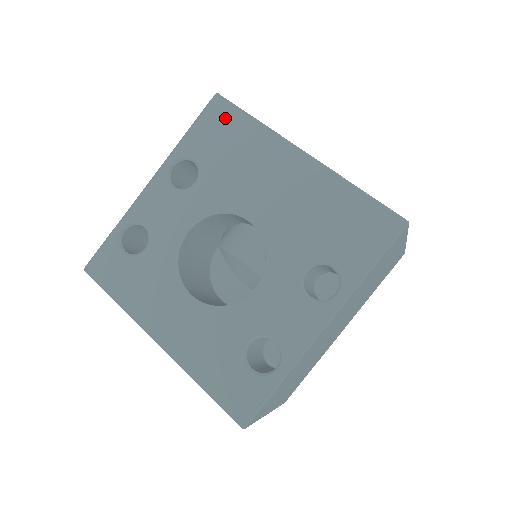
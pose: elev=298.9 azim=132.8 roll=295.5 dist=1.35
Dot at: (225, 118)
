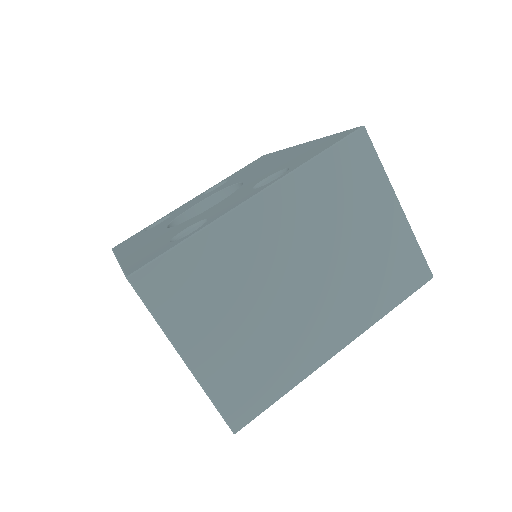
Dot at: (261, 159)
